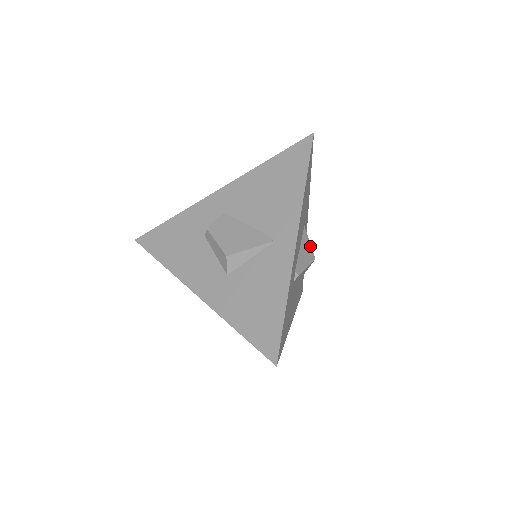
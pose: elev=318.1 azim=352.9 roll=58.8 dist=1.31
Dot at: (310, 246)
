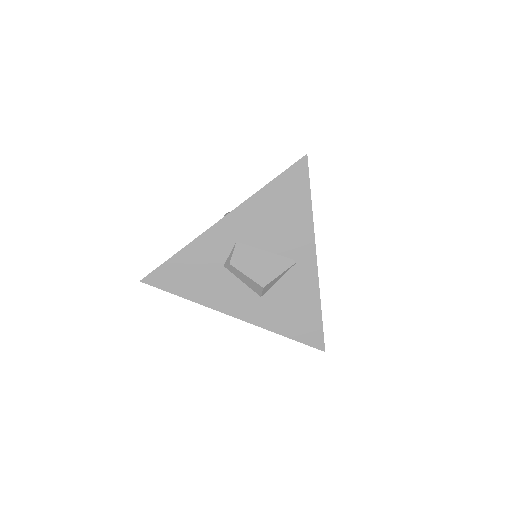
Dot at: occluded
